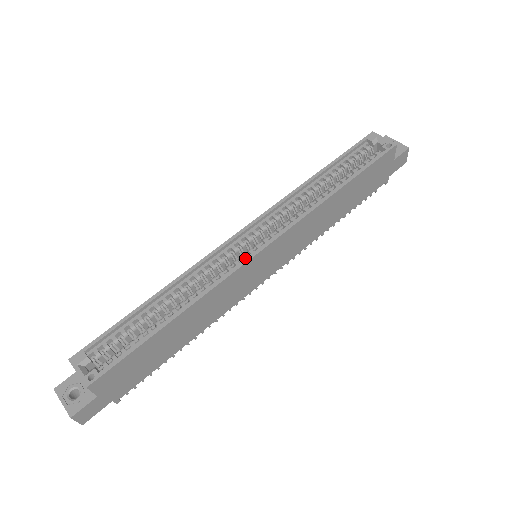
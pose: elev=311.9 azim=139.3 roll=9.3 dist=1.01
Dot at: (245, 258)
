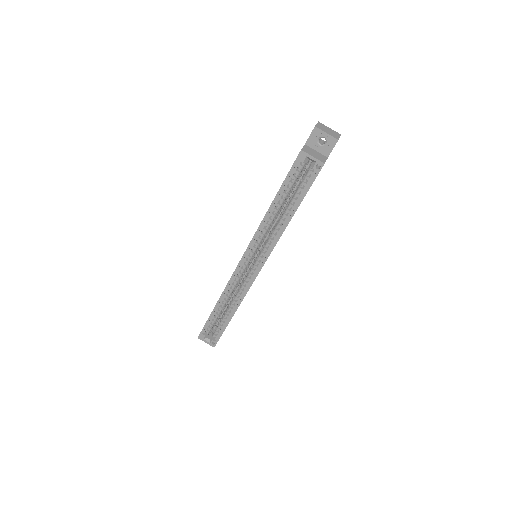
Dot at: (252, 276)
